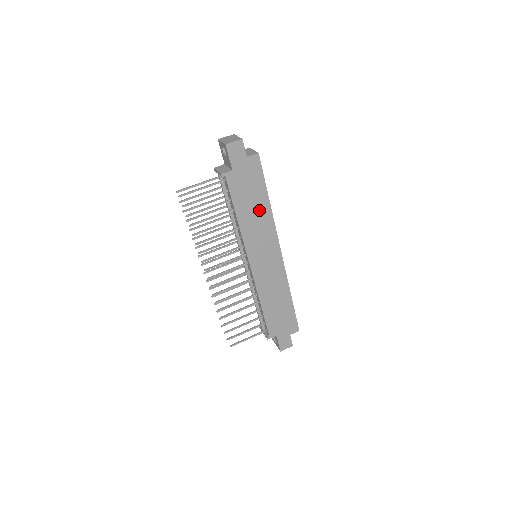
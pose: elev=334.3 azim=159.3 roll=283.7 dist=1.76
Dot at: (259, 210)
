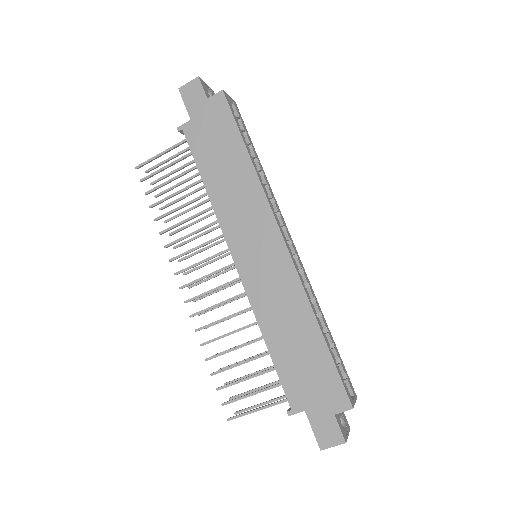
Dot at: (236, 172)
